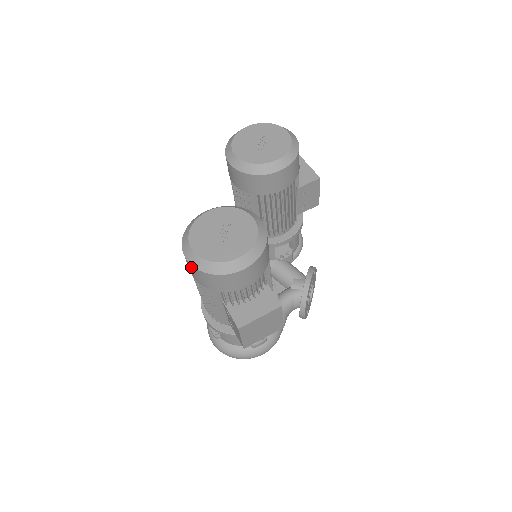
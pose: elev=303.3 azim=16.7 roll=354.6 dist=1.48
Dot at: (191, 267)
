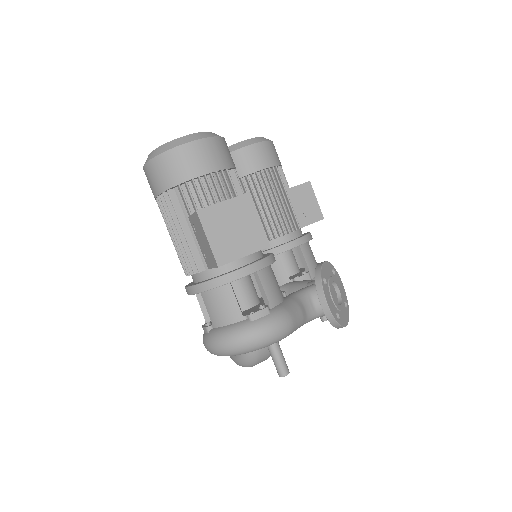
Dot at: (147, 170)
